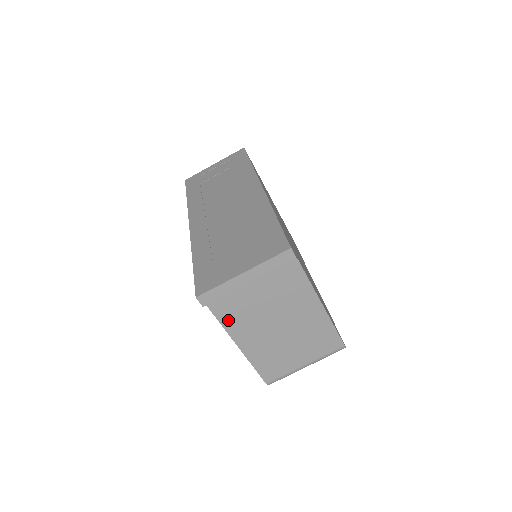
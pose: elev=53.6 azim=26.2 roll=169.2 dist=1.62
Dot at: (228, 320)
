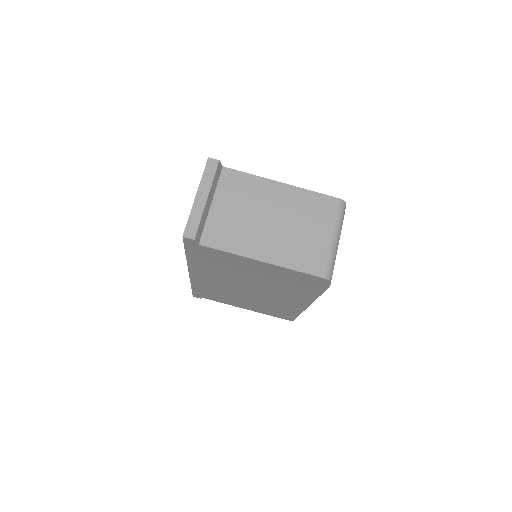
Dot at: (230, 245)
